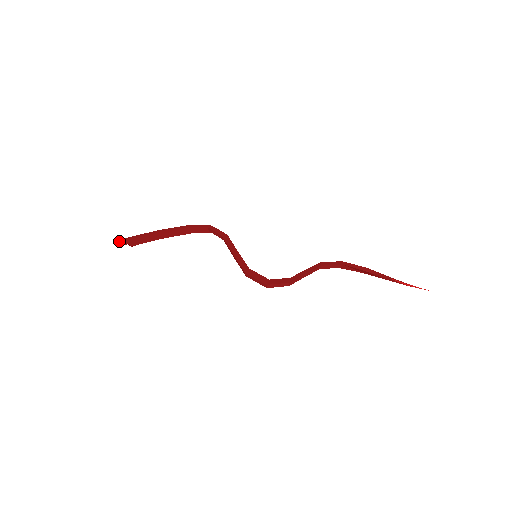
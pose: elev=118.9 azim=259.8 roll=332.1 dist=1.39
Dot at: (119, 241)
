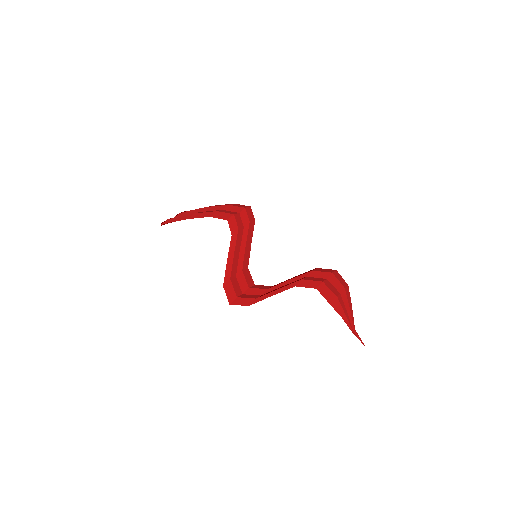
Dot at: (161, 225)
